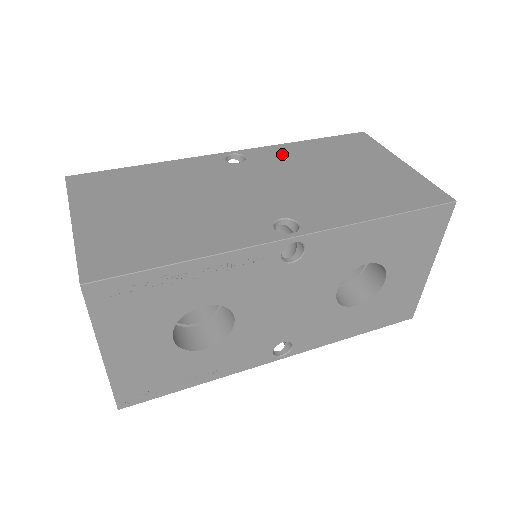
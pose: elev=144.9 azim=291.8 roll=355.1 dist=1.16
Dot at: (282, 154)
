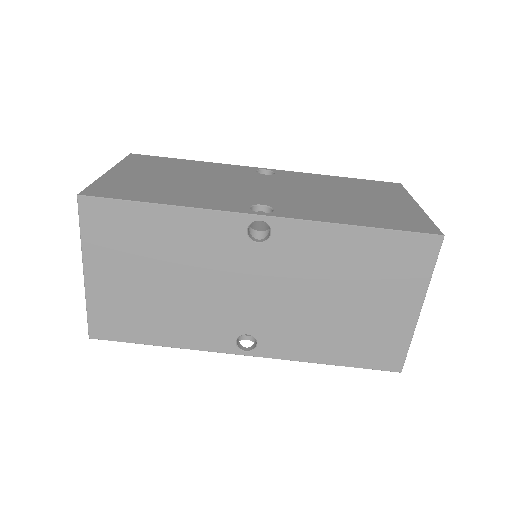
Dot at: (312, 245)
